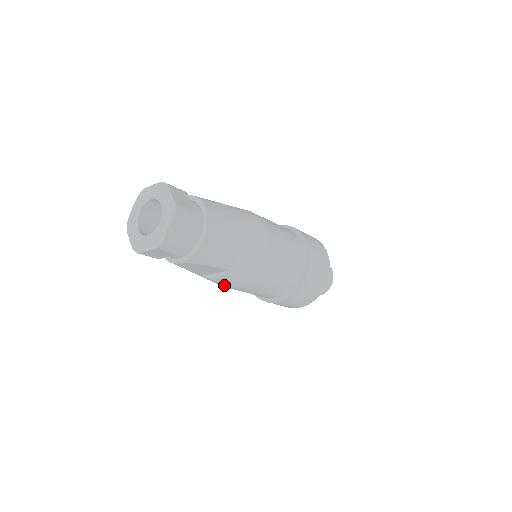
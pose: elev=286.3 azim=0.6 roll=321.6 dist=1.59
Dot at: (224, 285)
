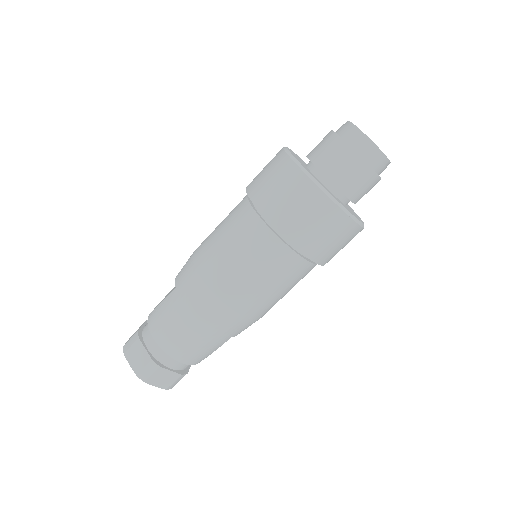
Dot at: occluded
